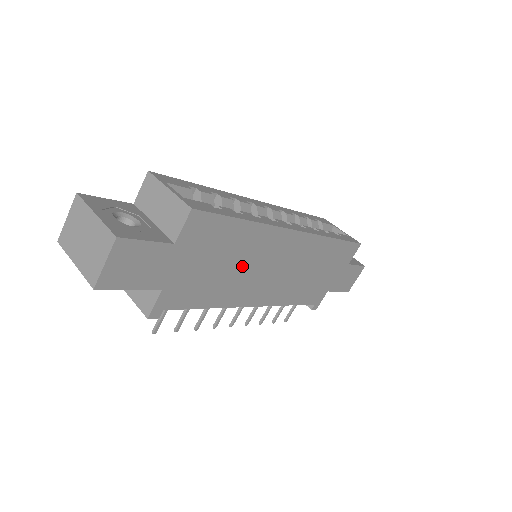
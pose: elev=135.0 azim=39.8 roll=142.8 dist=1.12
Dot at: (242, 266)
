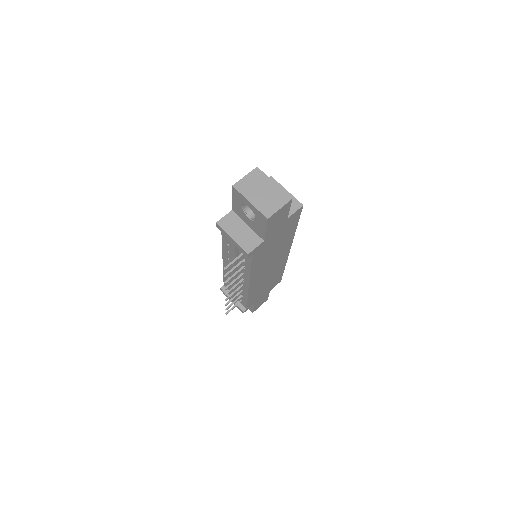
Dot at: (273, 253)
